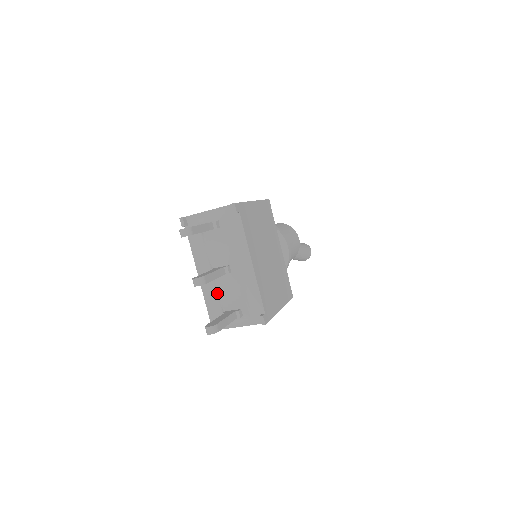
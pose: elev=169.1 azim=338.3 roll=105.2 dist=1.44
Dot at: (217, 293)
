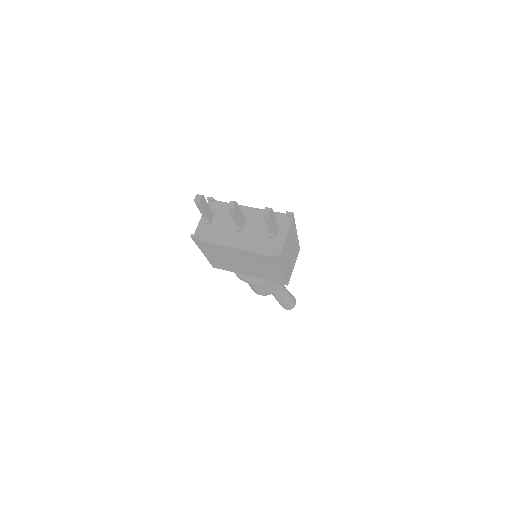
Dot at: (254, 239)
